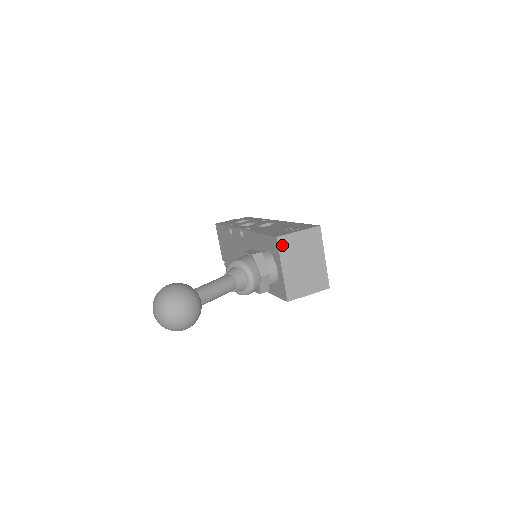
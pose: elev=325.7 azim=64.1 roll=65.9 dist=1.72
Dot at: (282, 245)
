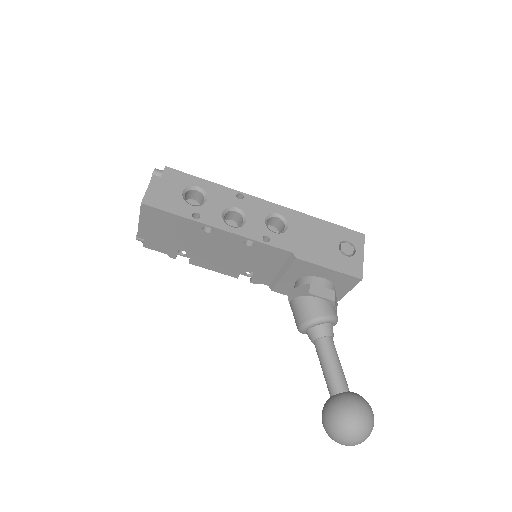
Dot at: occluded
